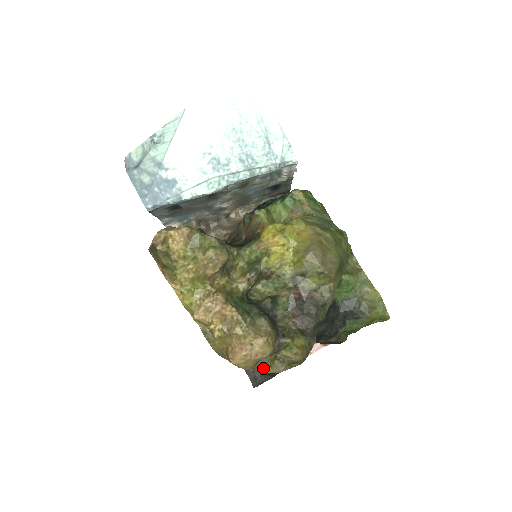
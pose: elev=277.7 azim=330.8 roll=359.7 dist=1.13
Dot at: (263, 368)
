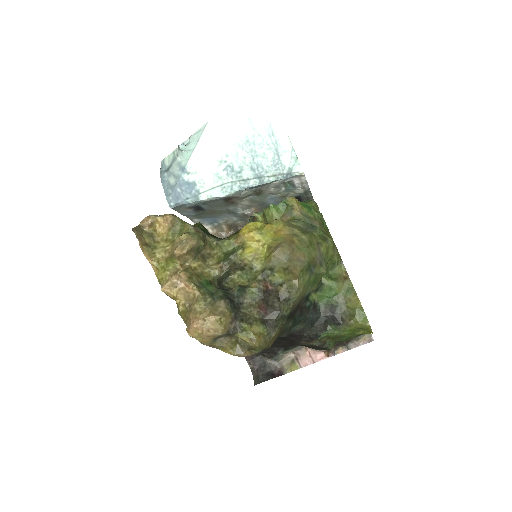
Dot at: (225, 349)
